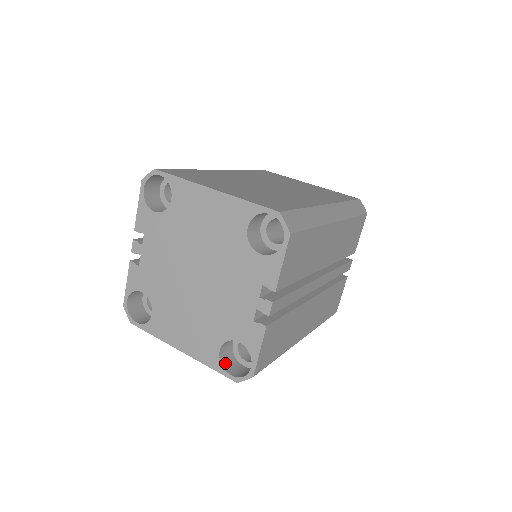
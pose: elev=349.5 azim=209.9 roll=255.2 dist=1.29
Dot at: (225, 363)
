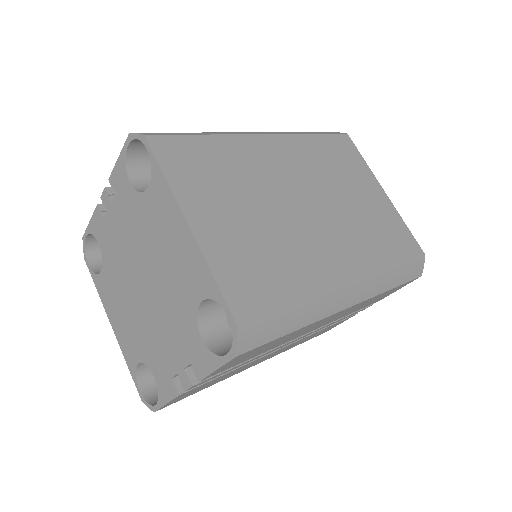
Dot at: (142, 372)
